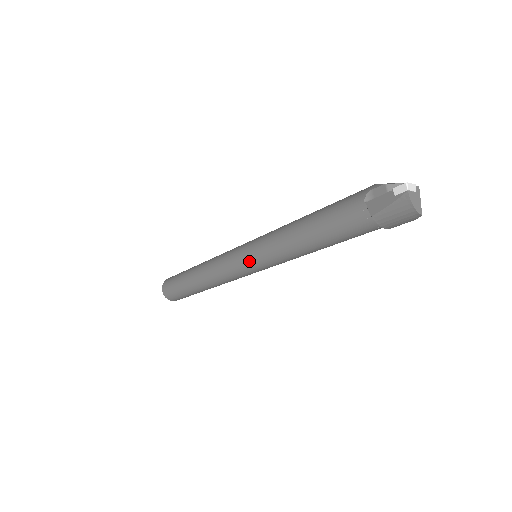
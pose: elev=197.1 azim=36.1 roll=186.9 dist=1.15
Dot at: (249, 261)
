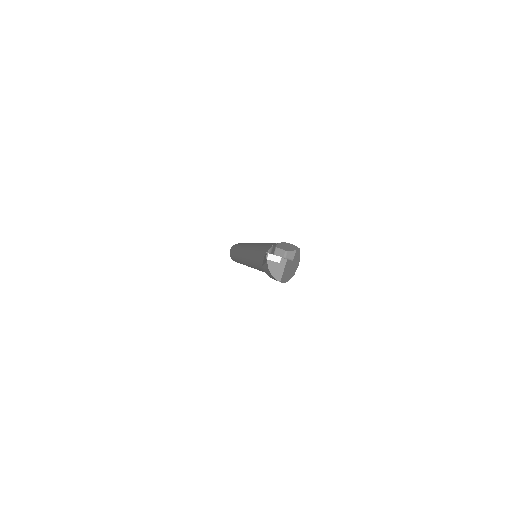
Dot at: occluded
